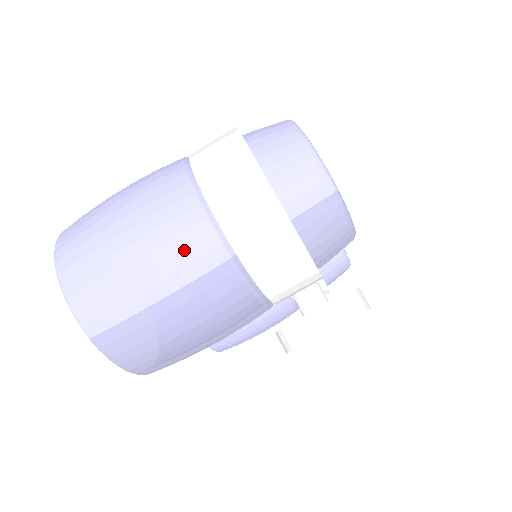
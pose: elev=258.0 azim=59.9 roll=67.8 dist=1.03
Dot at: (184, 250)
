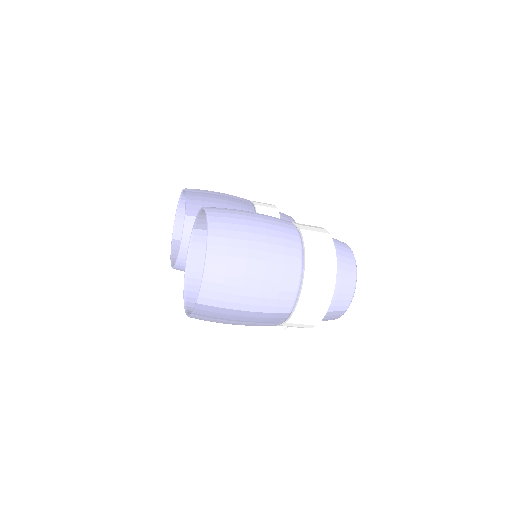
Dot at: (277, 300)
